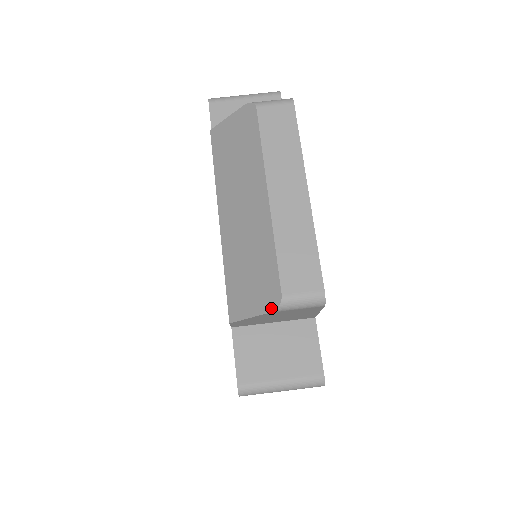
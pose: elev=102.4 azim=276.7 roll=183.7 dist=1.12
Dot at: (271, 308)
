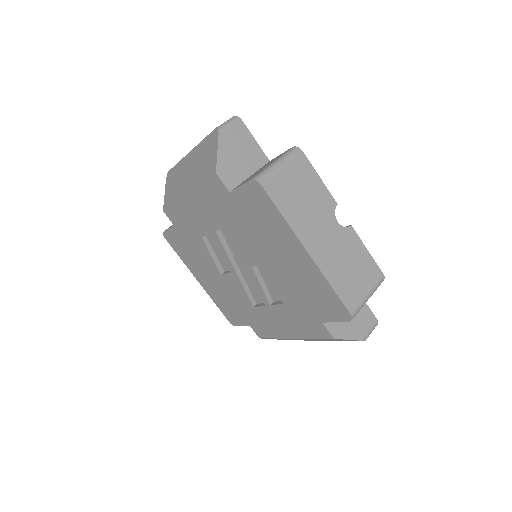
Dot at: (217, 135)
